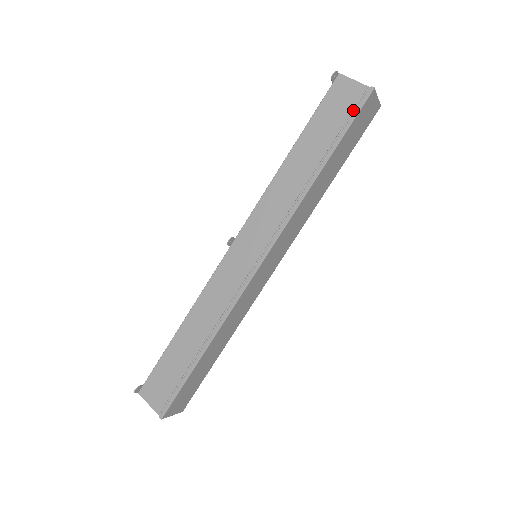
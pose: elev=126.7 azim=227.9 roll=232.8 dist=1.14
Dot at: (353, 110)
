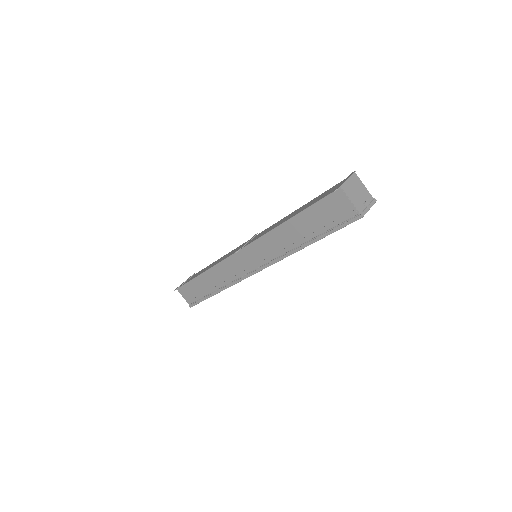
Dot at: (341, 223)
